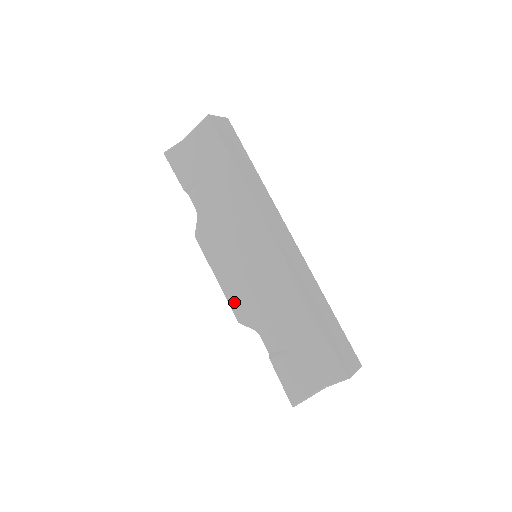
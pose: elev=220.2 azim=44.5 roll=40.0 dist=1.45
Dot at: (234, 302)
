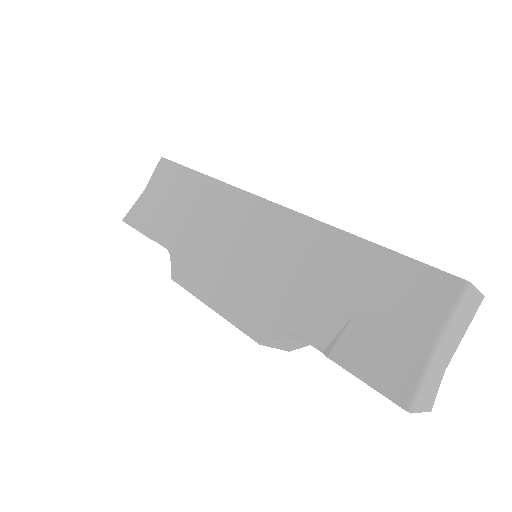
Dot at: (243, 319)
